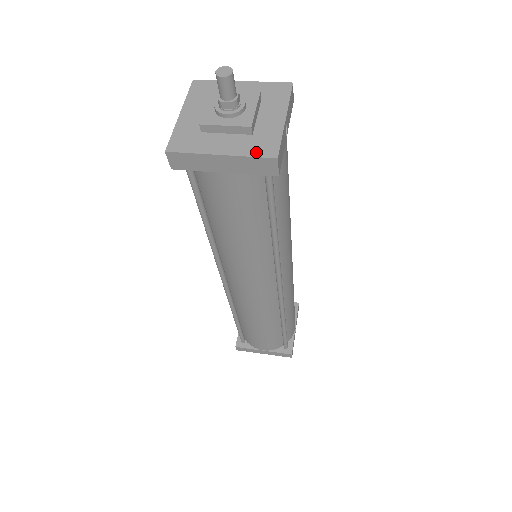
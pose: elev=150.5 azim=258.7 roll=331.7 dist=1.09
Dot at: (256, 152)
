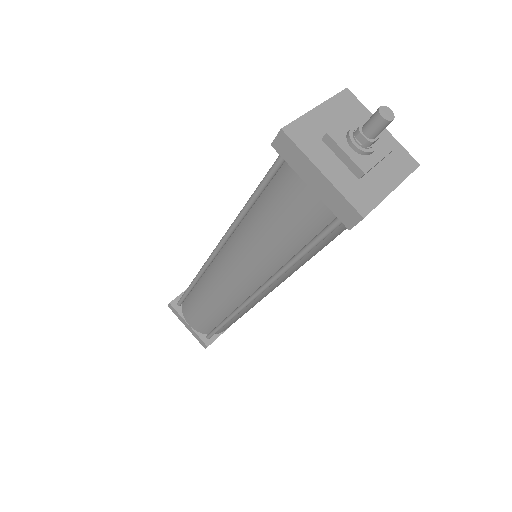
Dot at: (351, 197)
